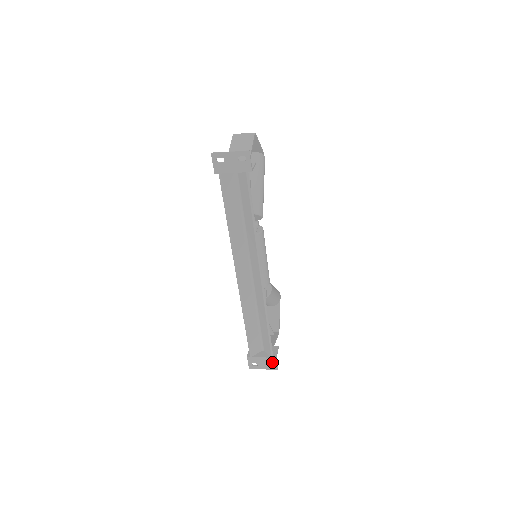
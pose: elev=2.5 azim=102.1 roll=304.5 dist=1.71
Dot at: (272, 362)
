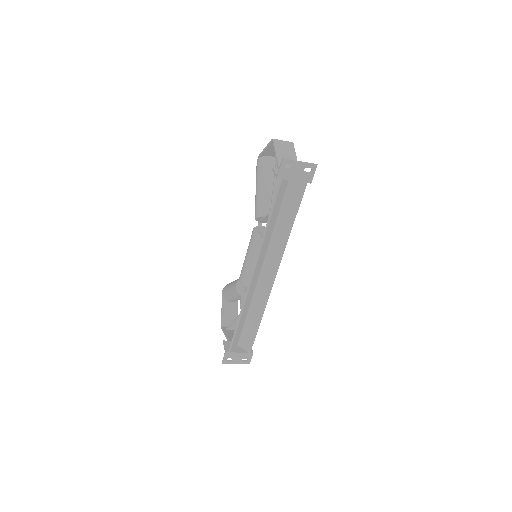
Dot at: (247, 357)
